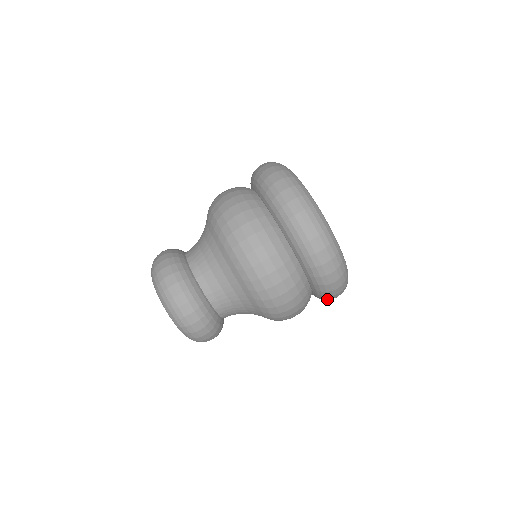
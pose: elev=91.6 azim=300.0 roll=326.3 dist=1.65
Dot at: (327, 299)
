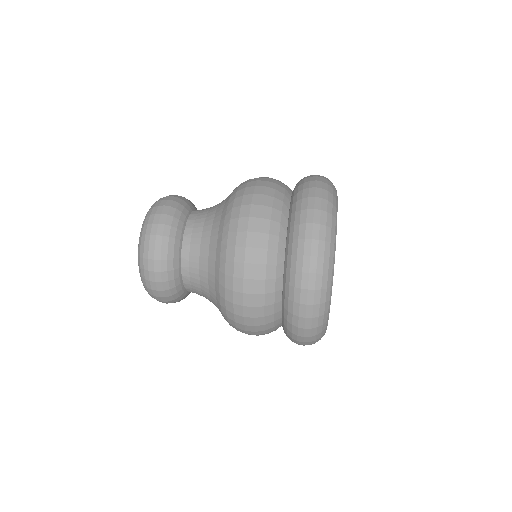
Dot at: (292, 326)
